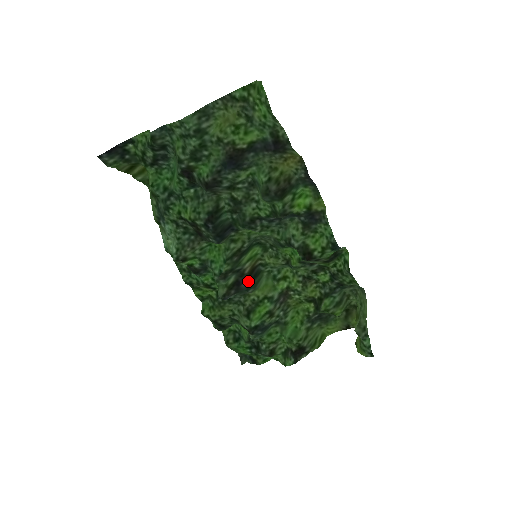
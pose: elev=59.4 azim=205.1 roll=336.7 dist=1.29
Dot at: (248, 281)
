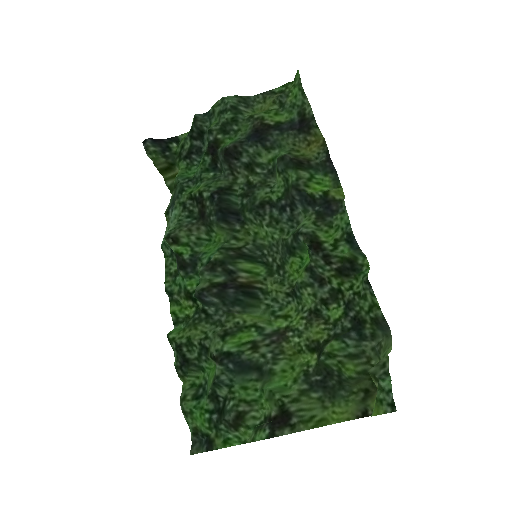
Dot at: (238, 291)
